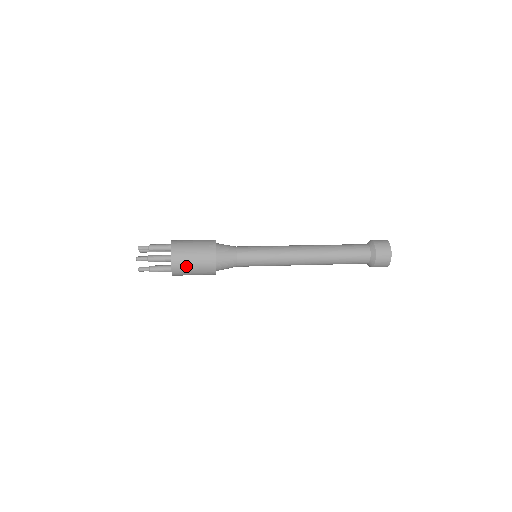
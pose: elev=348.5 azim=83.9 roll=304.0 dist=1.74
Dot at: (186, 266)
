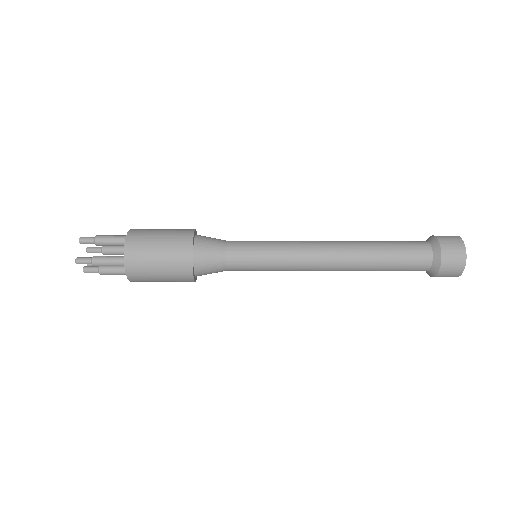
Dot at: (148, 237)
